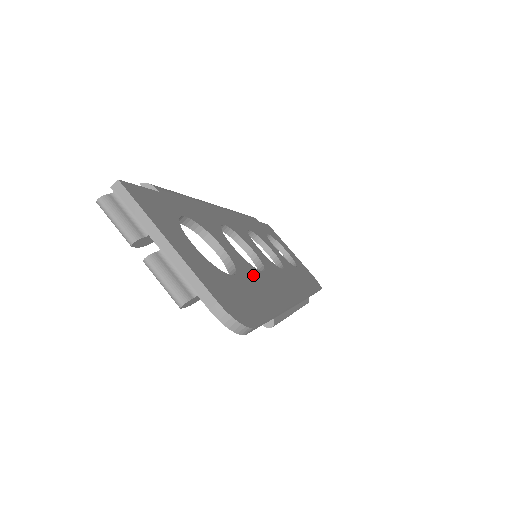
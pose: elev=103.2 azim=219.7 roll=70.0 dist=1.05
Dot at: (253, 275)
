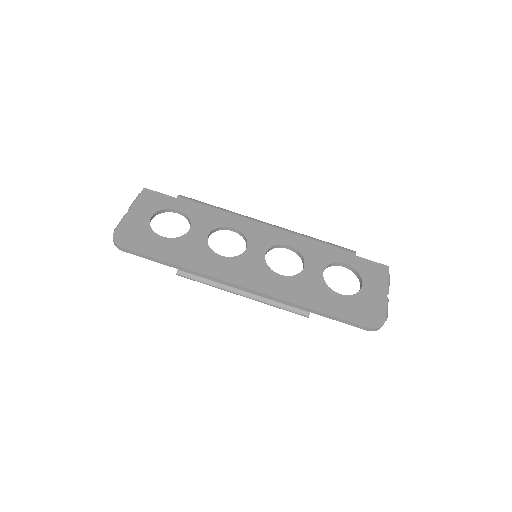
Dot at: (194, 248)
